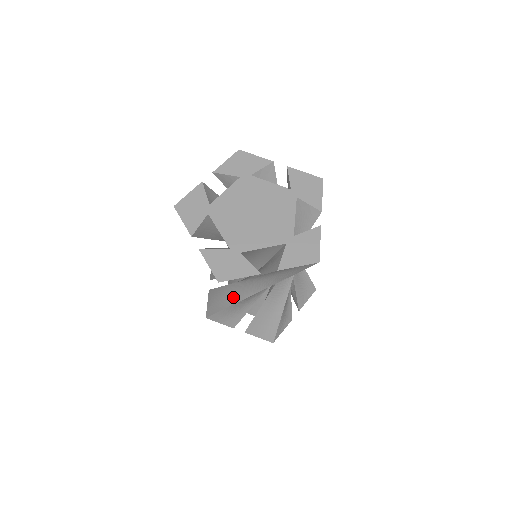
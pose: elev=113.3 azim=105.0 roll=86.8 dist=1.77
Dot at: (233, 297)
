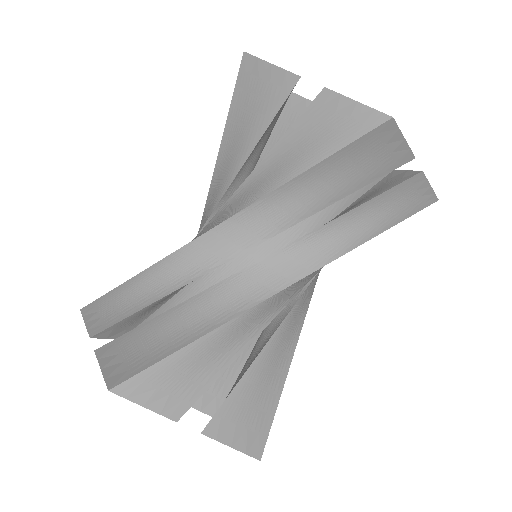
Dot at: occluded
